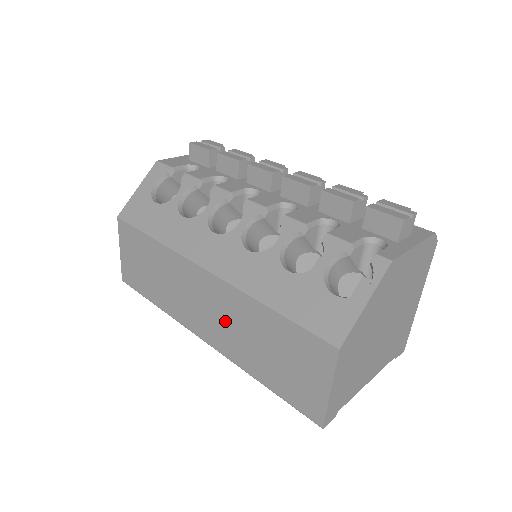
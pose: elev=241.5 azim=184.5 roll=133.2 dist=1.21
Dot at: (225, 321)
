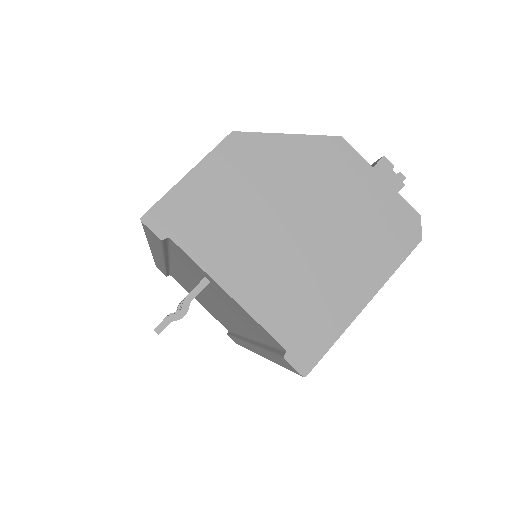
Dot at: occluded
